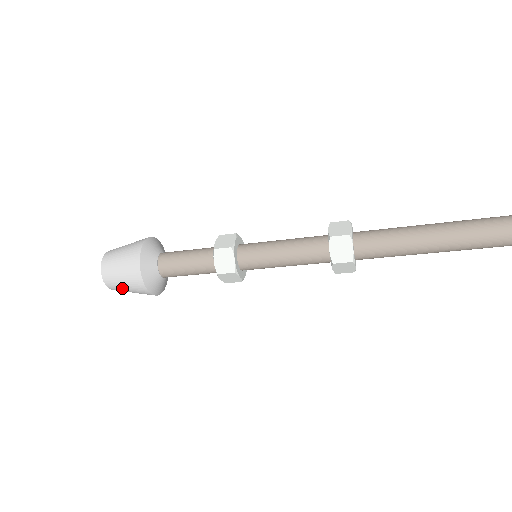
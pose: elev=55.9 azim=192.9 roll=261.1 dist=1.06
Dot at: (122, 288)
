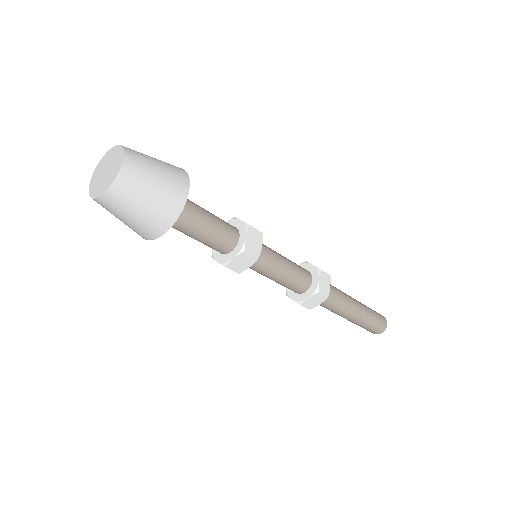
Dot at: (135, 201)
